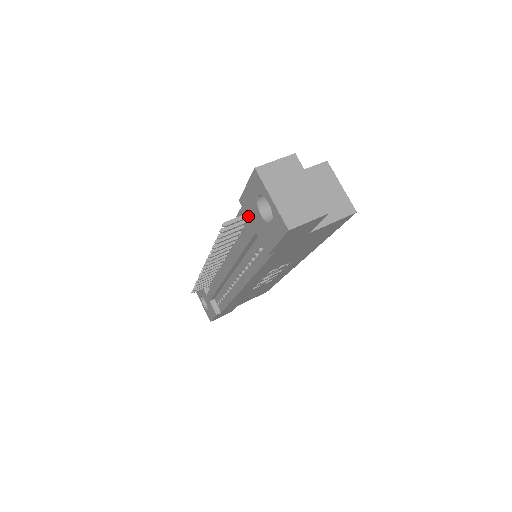
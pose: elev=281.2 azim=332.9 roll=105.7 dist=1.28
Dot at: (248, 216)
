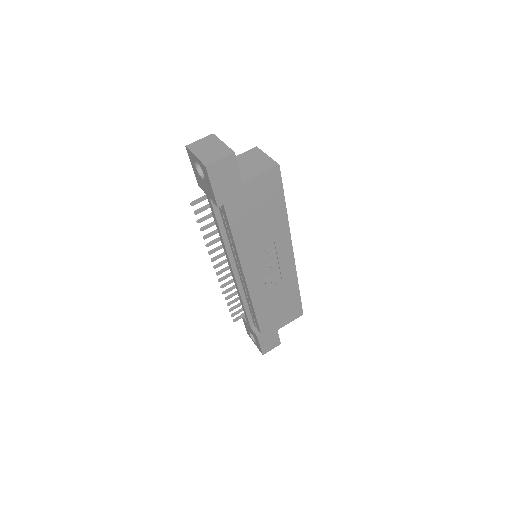
Dot at: occluded
